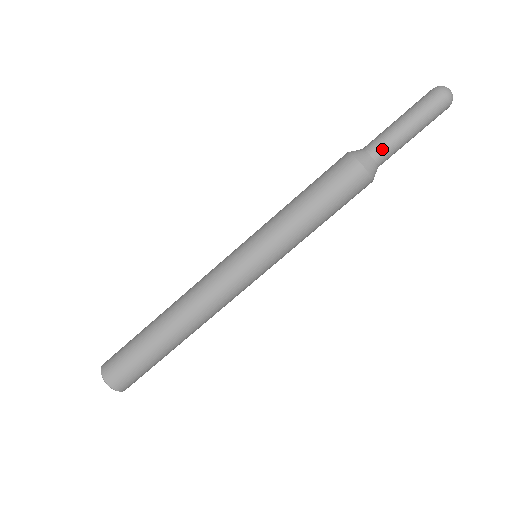
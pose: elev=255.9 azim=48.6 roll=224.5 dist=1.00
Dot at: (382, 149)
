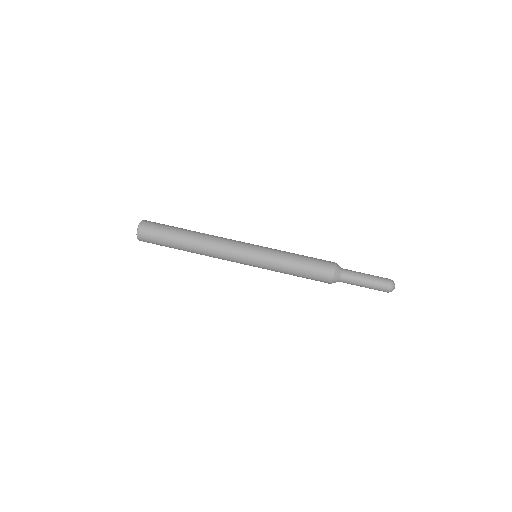
Dot at: (348, 276)
